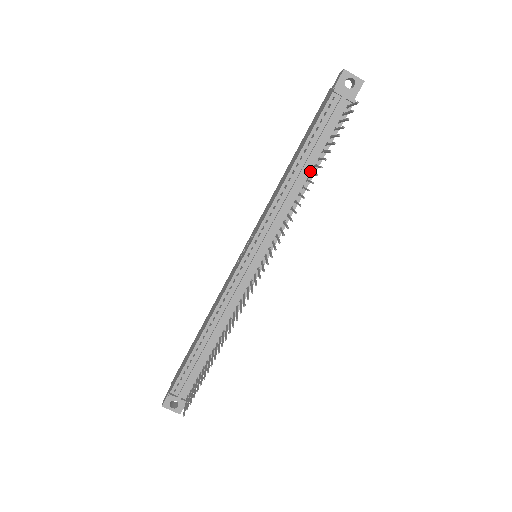
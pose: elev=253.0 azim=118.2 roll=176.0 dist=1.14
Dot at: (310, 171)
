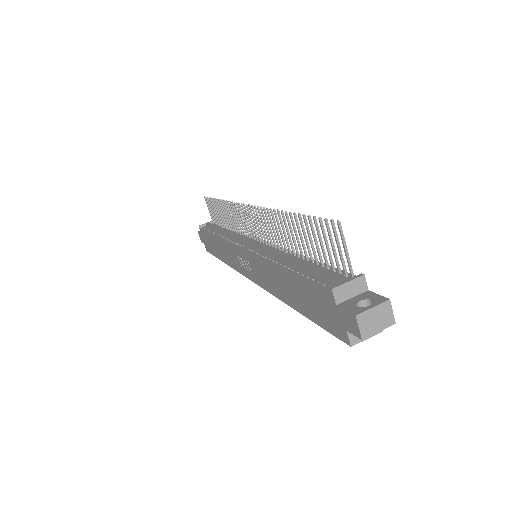
Dot at: occluded
